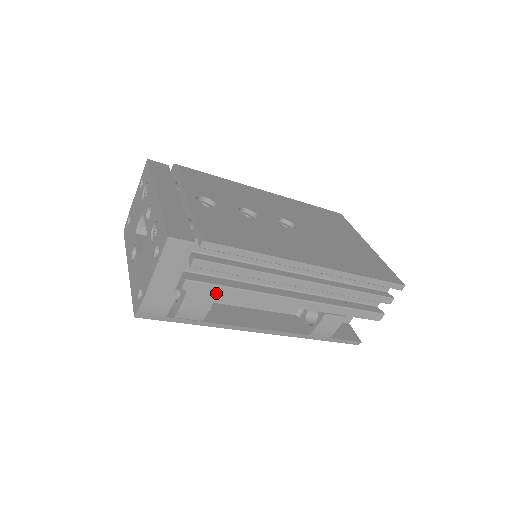
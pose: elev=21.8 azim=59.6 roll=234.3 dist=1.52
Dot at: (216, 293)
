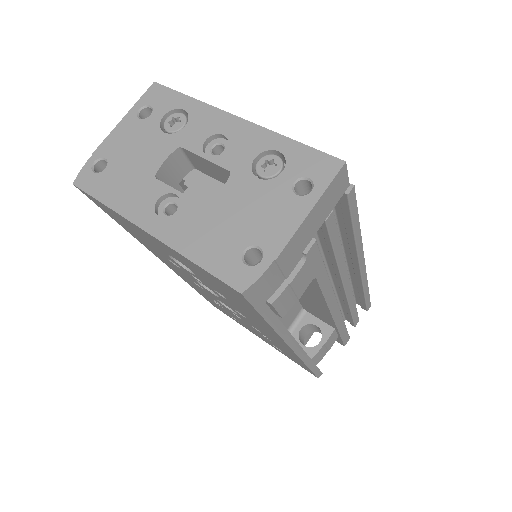
Dot at: (316, 273)
